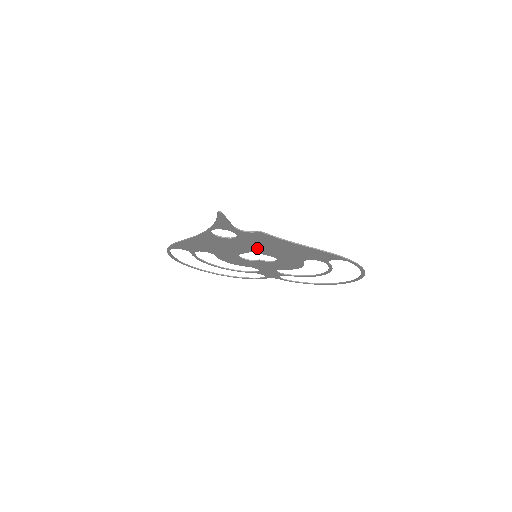
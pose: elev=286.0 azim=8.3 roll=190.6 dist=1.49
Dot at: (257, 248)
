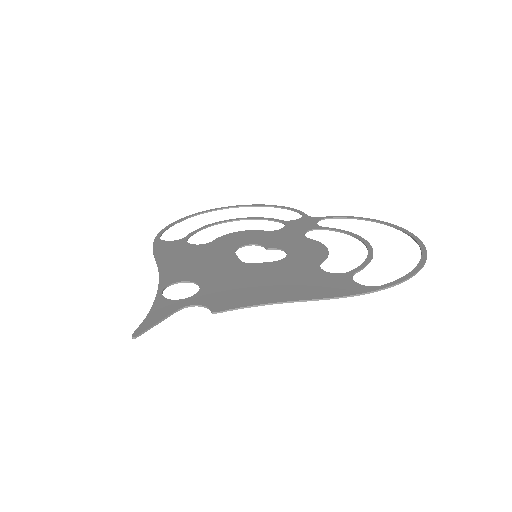
Dot at: (242, 274)
